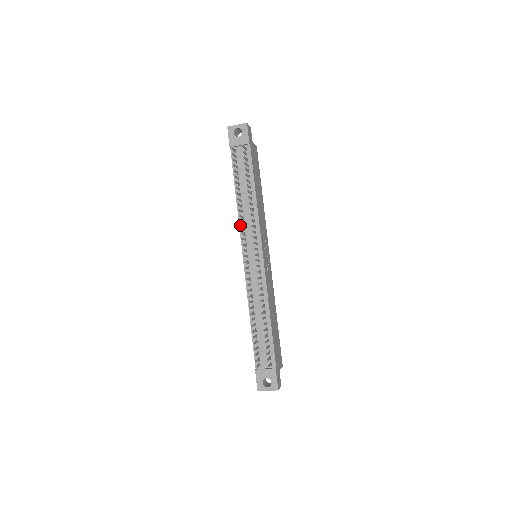
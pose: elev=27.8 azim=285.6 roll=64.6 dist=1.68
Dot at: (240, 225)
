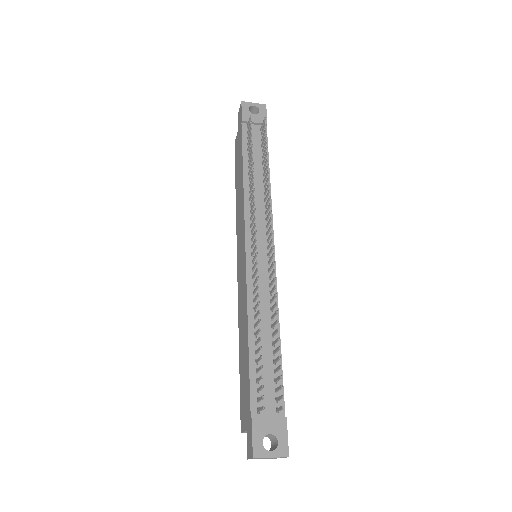
Dot at: (246, 207)
